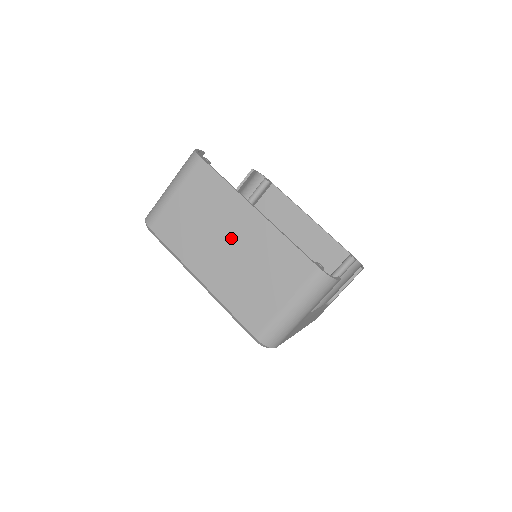
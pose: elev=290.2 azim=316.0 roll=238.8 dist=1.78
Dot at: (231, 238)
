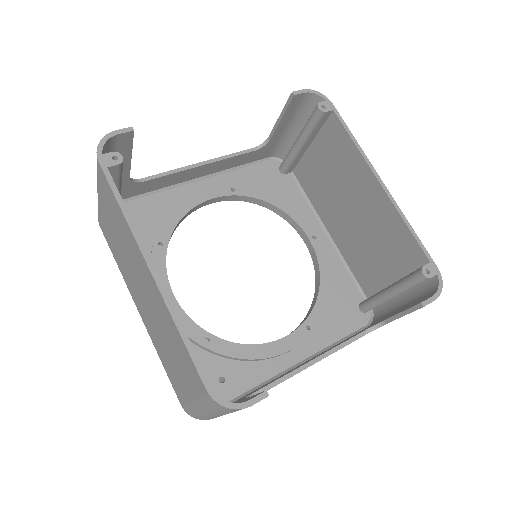
Dot at: (142, 285)
